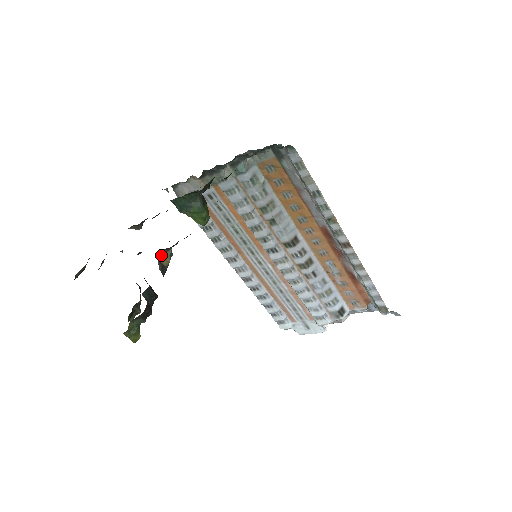
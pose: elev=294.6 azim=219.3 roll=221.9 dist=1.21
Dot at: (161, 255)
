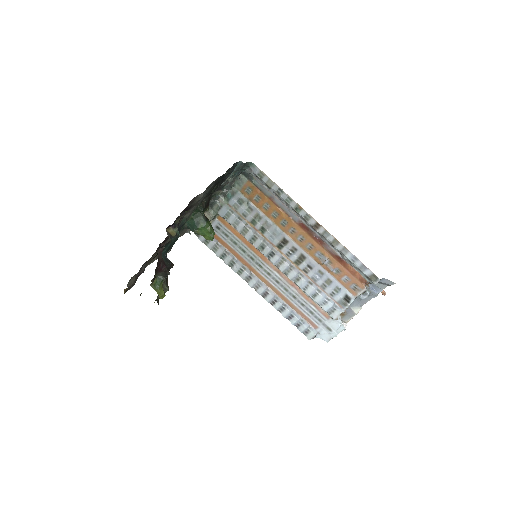
Dot at: (169, 230)
